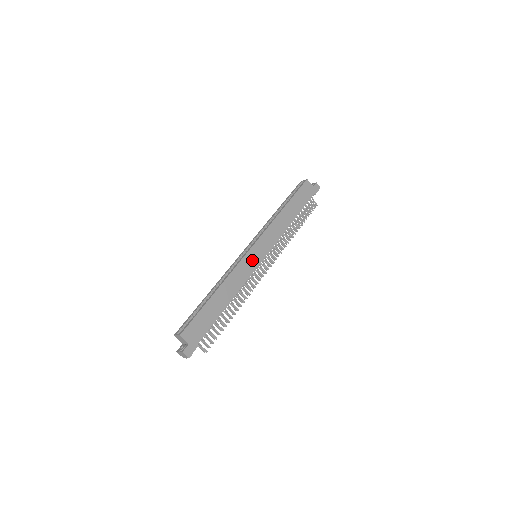
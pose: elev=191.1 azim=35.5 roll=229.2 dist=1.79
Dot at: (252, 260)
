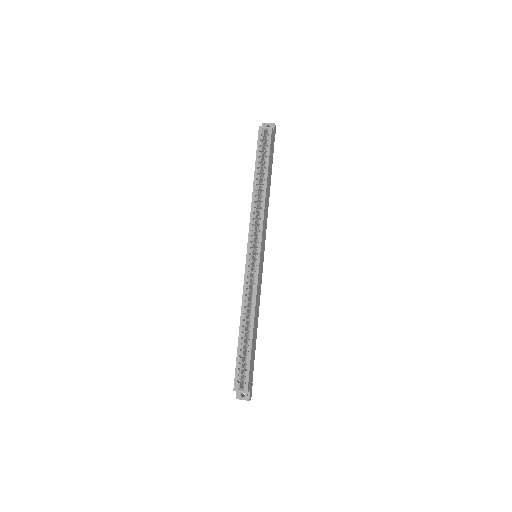
Dot at: (261, 268)
